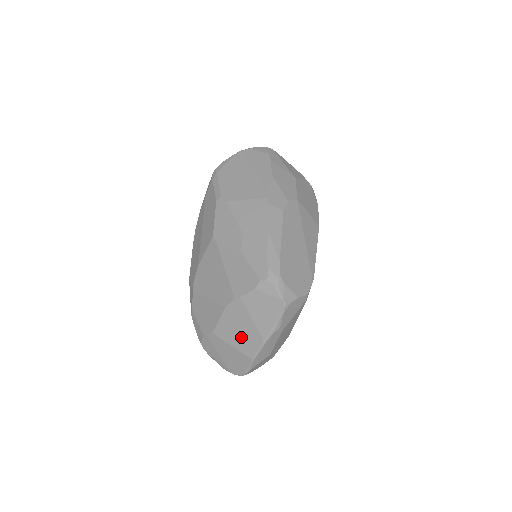
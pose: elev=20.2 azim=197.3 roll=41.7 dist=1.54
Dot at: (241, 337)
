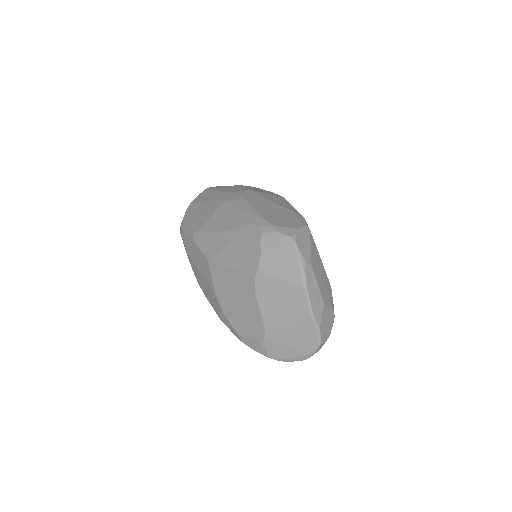
Dot at: (287, 305)
